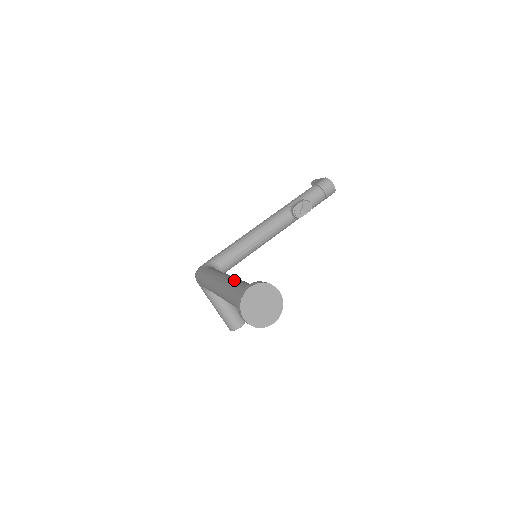
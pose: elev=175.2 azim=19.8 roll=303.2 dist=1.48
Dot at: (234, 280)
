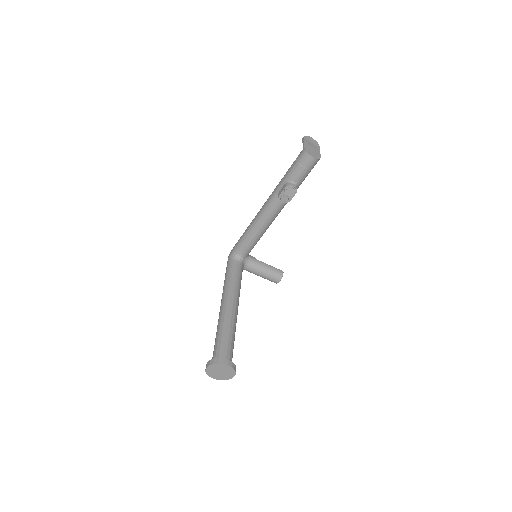
Dot at: (219, 324)
